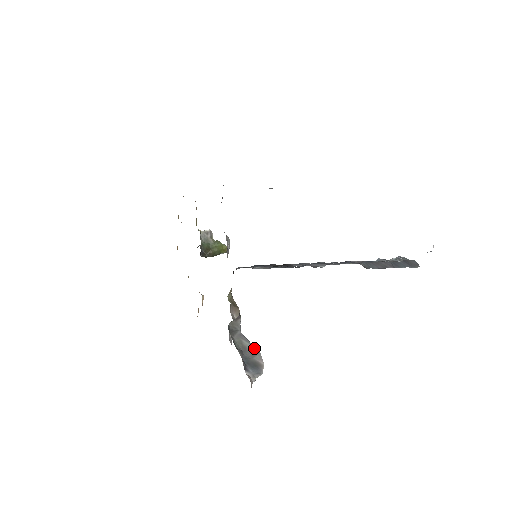
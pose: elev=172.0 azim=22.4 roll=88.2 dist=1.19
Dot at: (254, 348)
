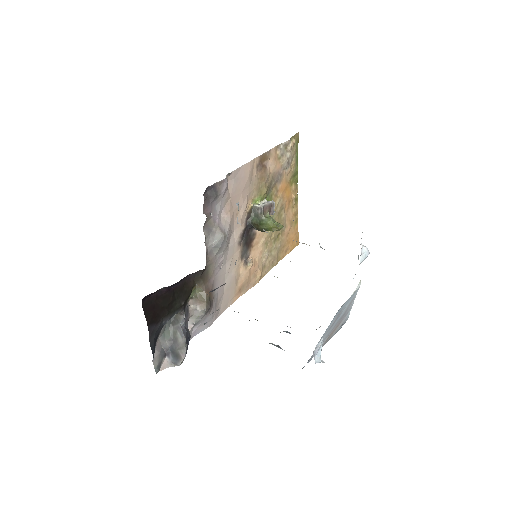
Dot at: (184, 343)
